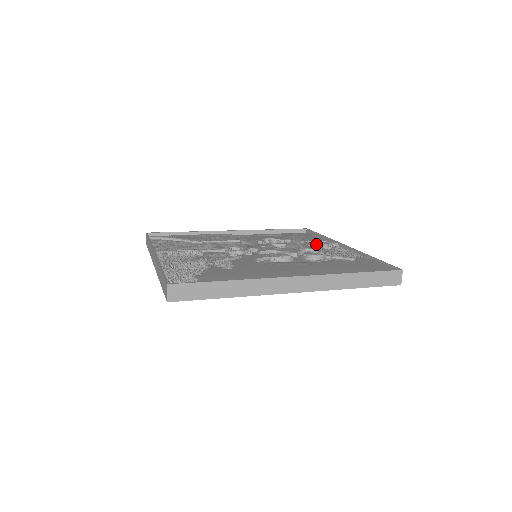
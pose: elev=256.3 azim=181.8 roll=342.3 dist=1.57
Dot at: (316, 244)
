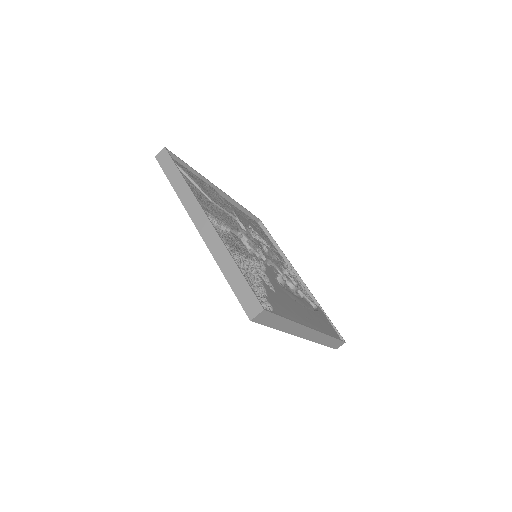
Dot at: (282, 260)
